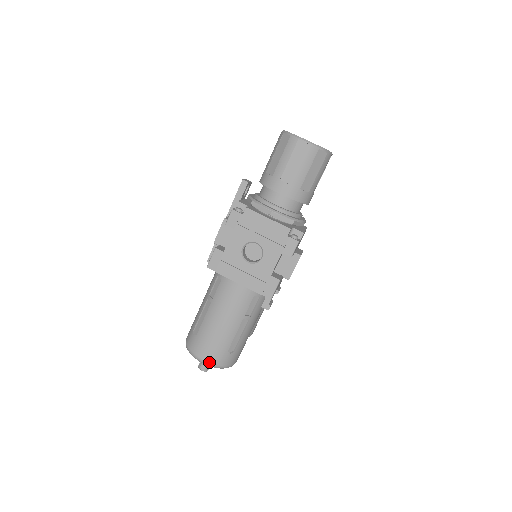
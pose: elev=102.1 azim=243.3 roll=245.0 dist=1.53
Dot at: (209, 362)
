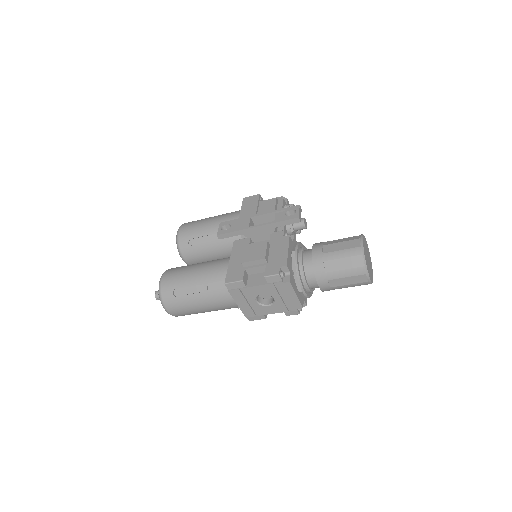
Dot at: (172, 314)
